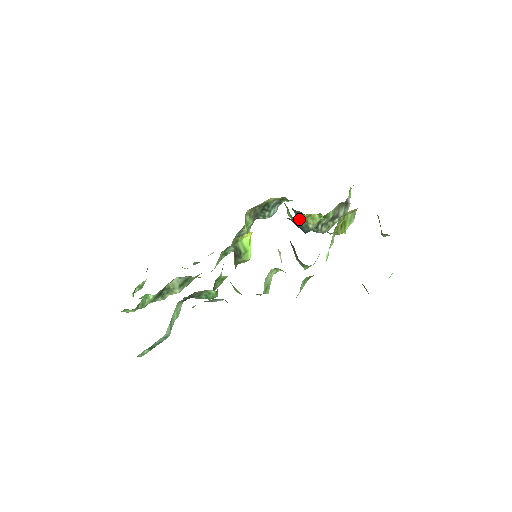
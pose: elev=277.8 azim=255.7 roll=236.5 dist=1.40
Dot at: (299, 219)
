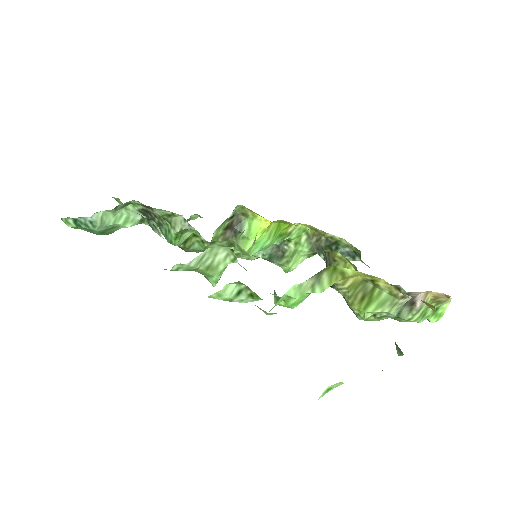
Dot at: (330, 255)
